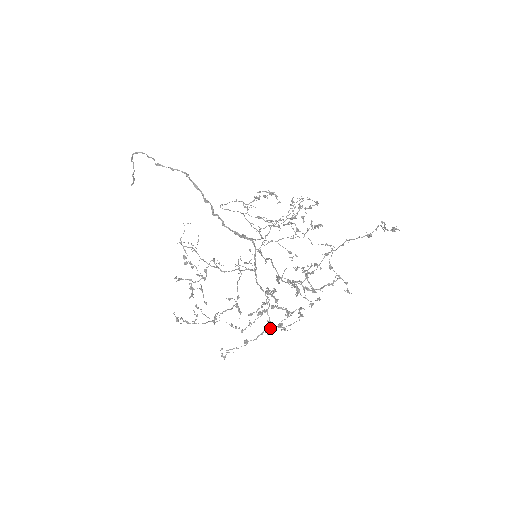
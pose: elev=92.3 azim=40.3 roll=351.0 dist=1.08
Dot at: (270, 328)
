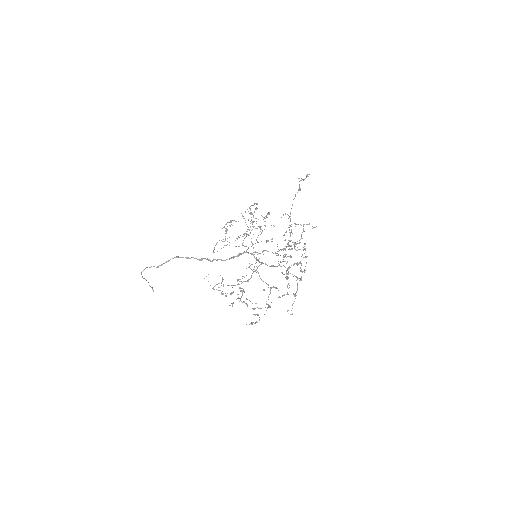
Dot at: occluded
